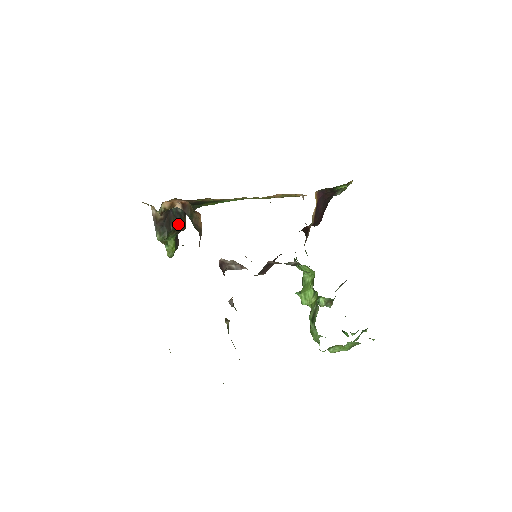
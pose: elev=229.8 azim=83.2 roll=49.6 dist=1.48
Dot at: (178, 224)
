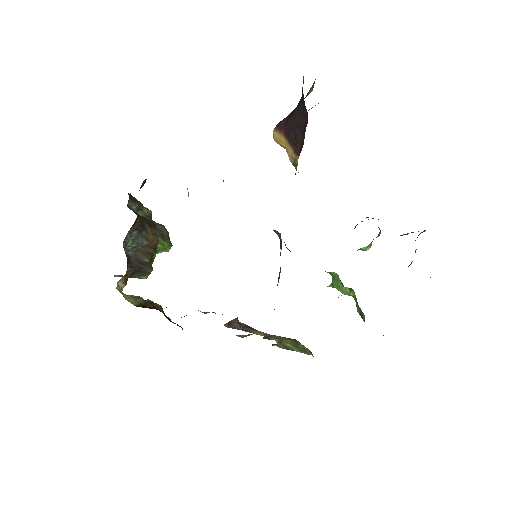
Dot at: (148, 245)
